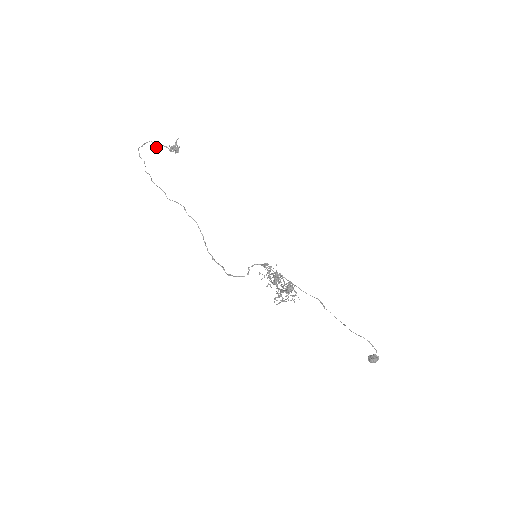
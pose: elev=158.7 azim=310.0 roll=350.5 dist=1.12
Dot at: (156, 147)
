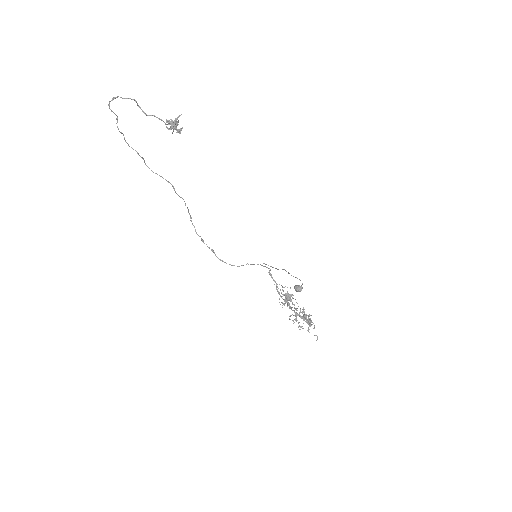
Dot at: (144, 113)
